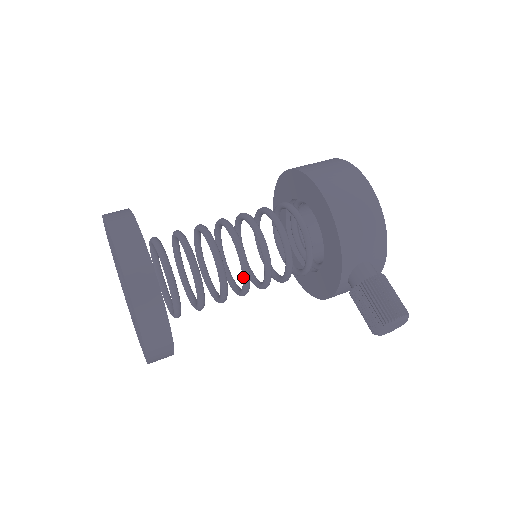
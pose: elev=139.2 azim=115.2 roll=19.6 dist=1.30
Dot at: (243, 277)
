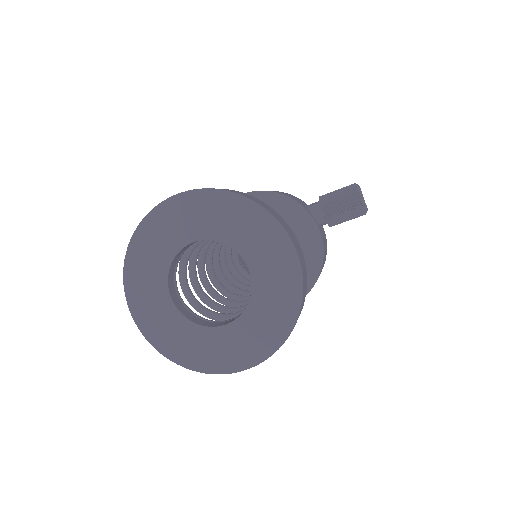
Dot at: occluded
